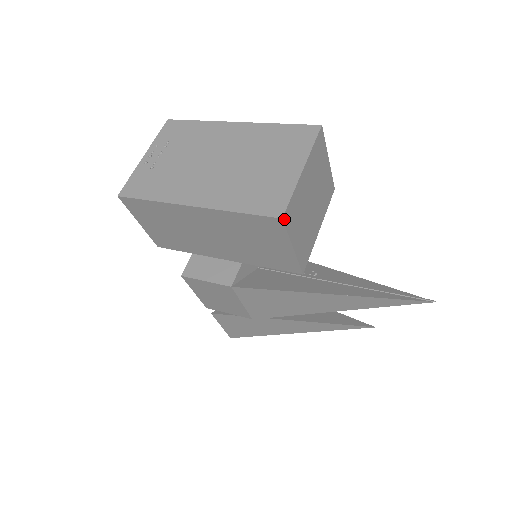
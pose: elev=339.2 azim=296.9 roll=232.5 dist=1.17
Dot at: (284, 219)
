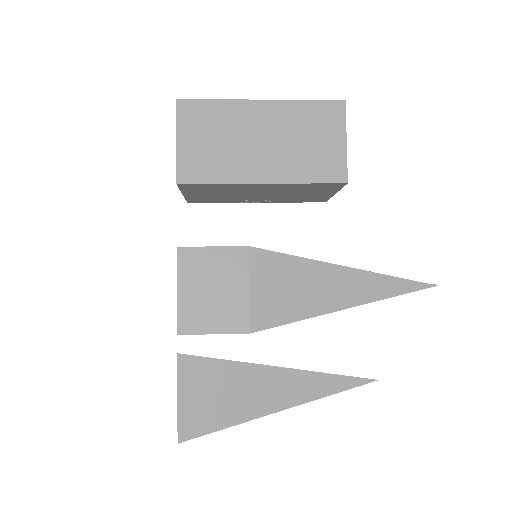
Dot at: (345, 105)
